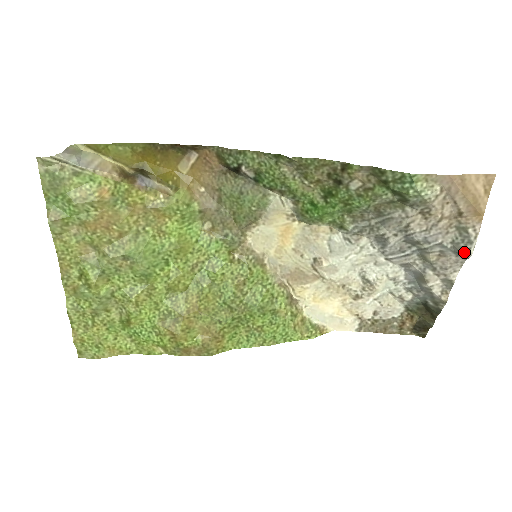
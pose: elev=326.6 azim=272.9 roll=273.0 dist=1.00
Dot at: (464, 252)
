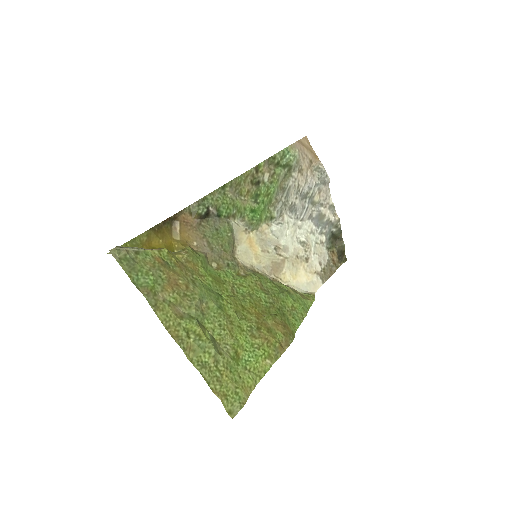
Dot at: (326, 179)
